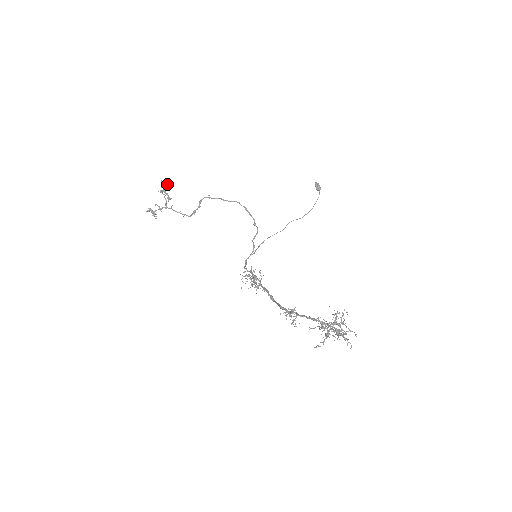
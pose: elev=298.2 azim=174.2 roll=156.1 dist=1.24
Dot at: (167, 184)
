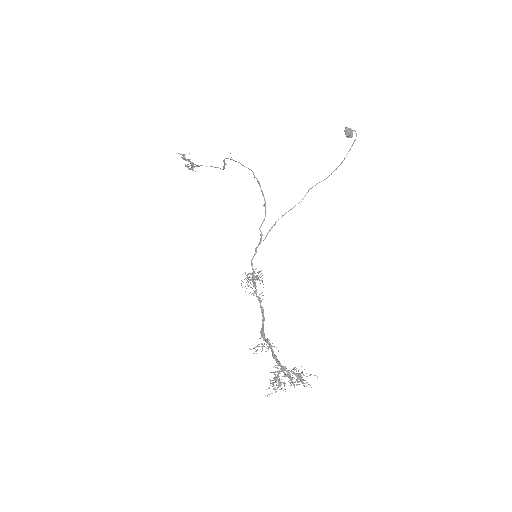
Dot at: (183, 155)
